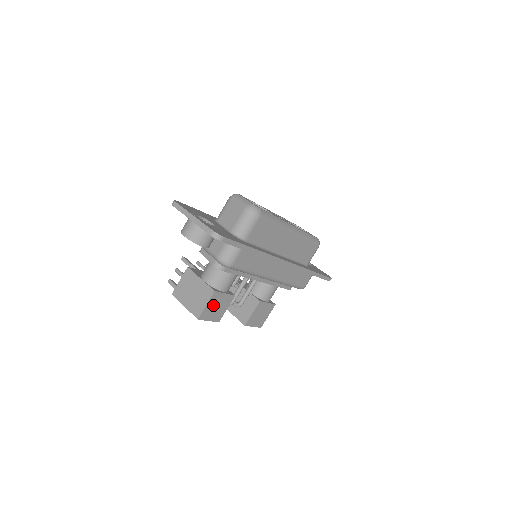
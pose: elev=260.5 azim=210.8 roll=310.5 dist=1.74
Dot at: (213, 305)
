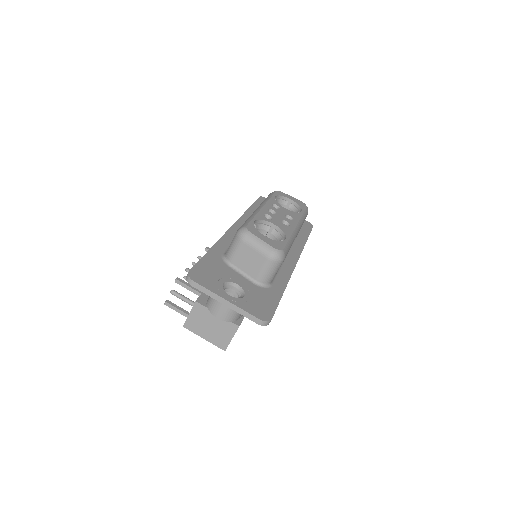
Dot at: occluded
